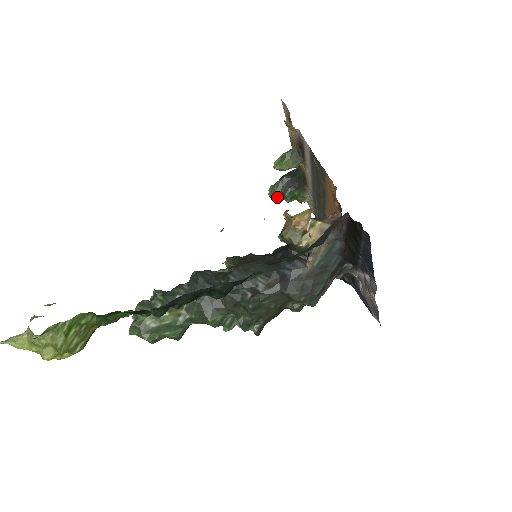
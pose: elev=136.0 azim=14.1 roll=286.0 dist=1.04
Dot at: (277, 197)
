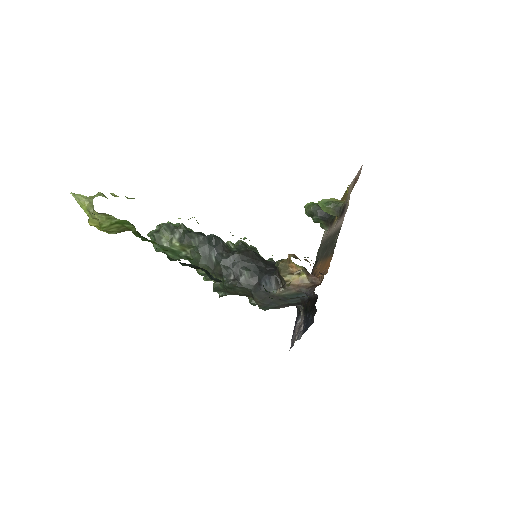
Dot at: (308, 213)
